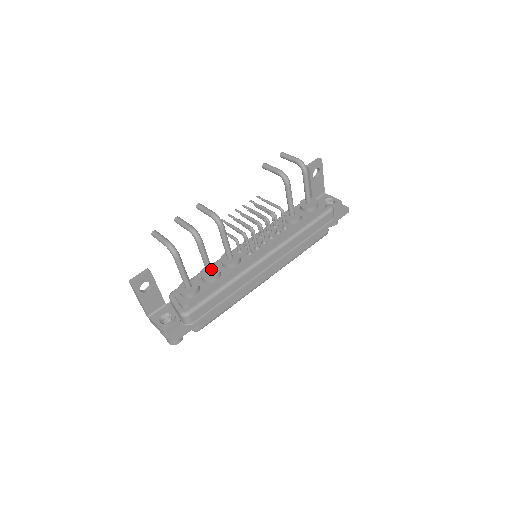
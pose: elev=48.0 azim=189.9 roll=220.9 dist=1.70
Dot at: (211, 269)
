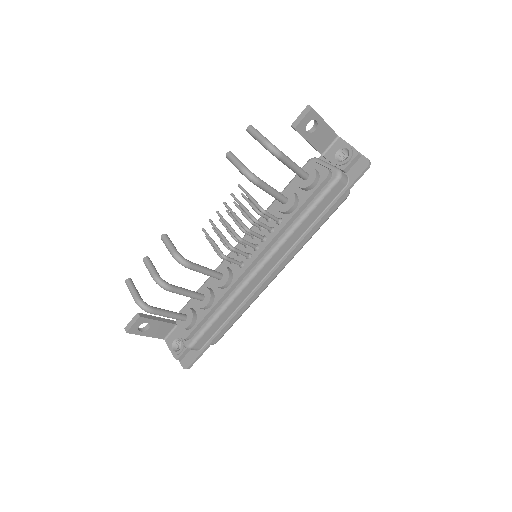
Dot at: (201, 297)
